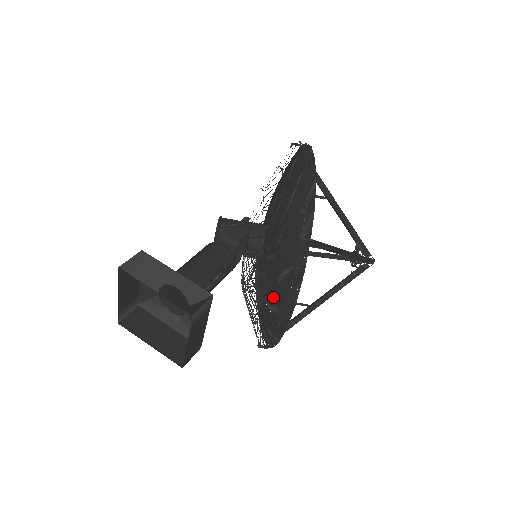
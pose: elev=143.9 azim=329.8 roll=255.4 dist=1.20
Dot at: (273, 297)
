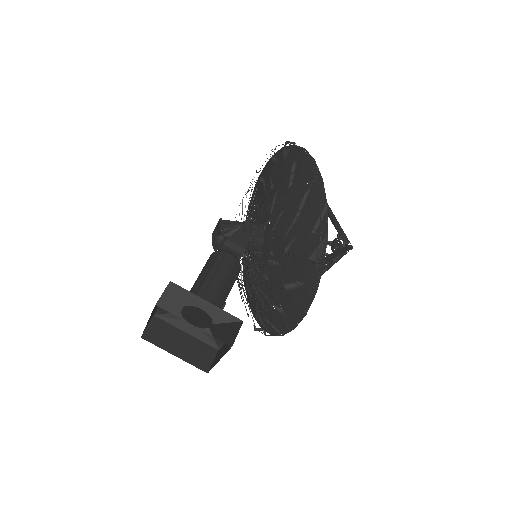
Dot at: (278, 300)
